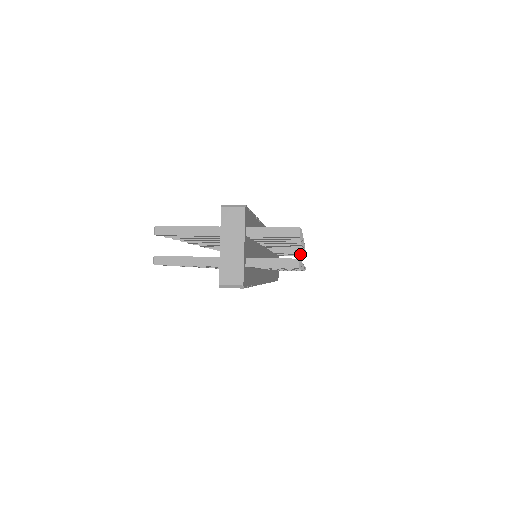
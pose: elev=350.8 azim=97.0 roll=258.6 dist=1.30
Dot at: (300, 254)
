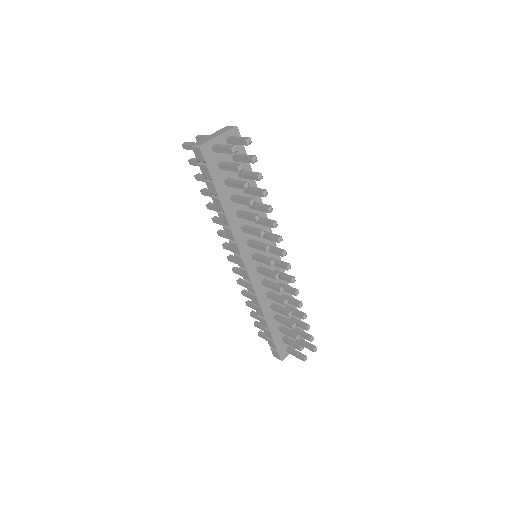
Dot at: (304, 326)
